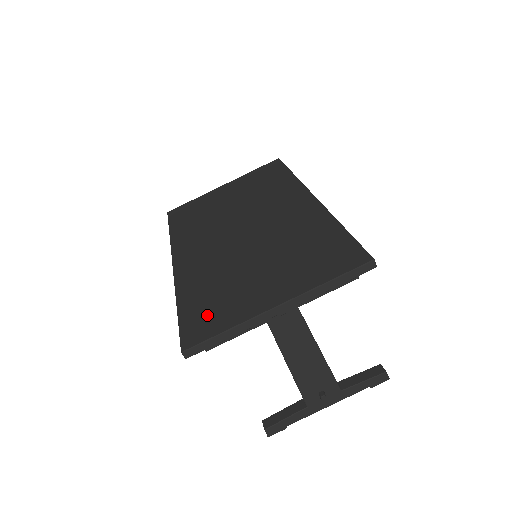
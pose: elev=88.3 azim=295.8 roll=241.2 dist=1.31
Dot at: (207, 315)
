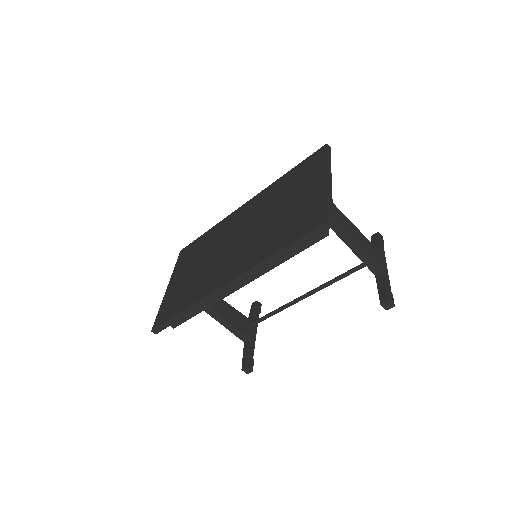
Dot at: (305, 220)
